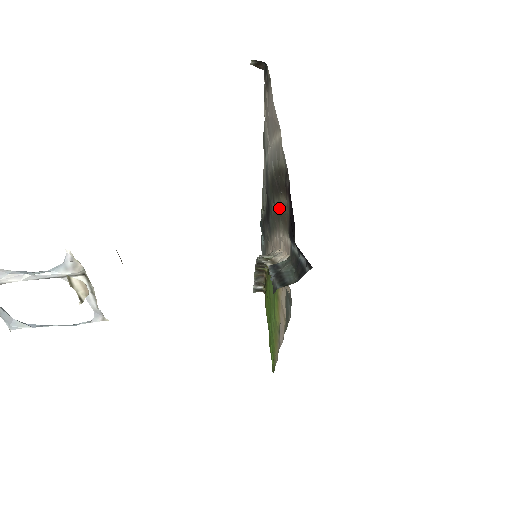
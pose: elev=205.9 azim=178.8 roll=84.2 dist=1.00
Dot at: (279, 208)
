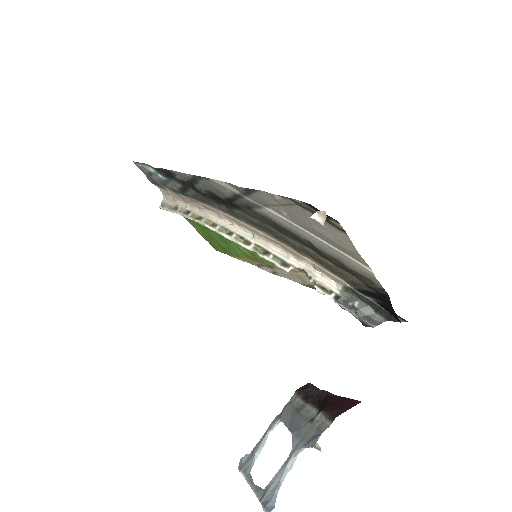
Dot at: (299, 246)
